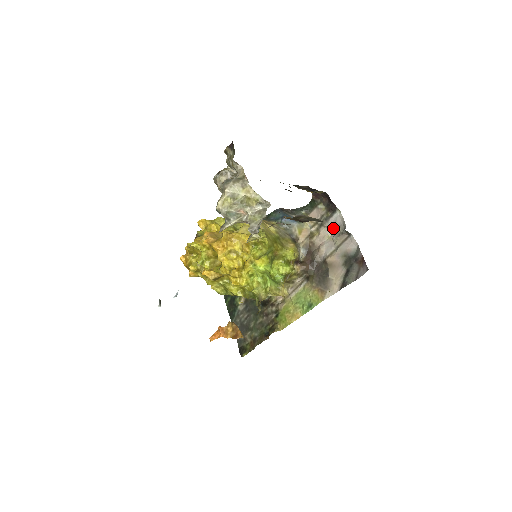
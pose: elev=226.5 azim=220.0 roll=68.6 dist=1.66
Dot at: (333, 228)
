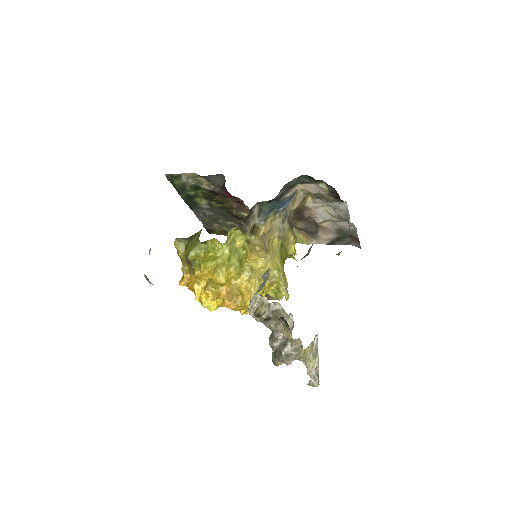
Dot at: (333, 207)
